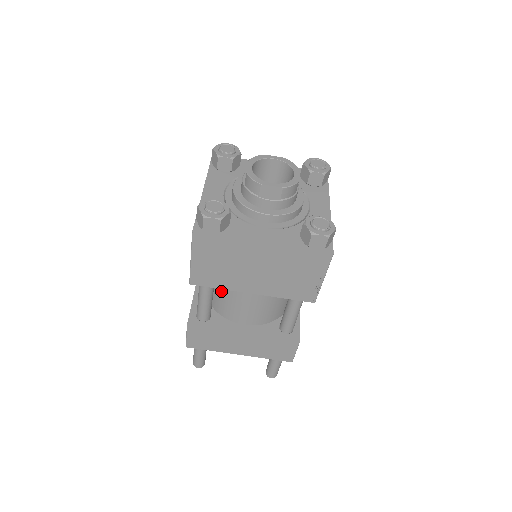
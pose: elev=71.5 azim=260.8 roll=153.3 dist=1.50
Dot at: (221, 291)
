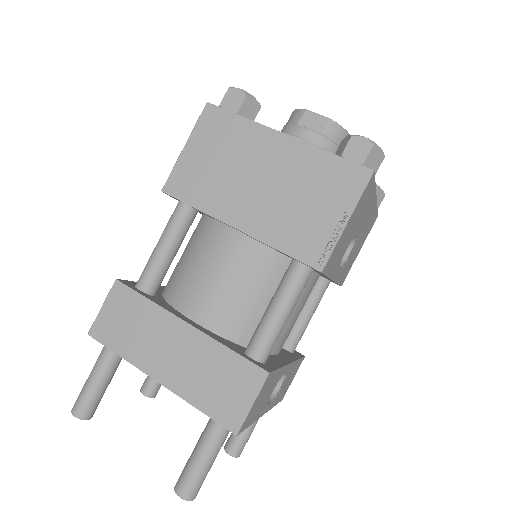
Dot at: (191, 253)
